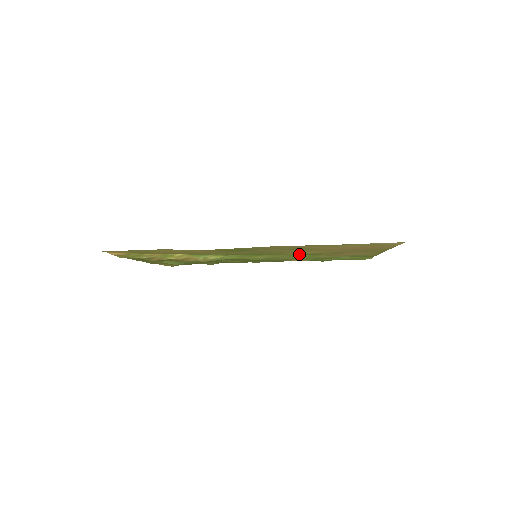
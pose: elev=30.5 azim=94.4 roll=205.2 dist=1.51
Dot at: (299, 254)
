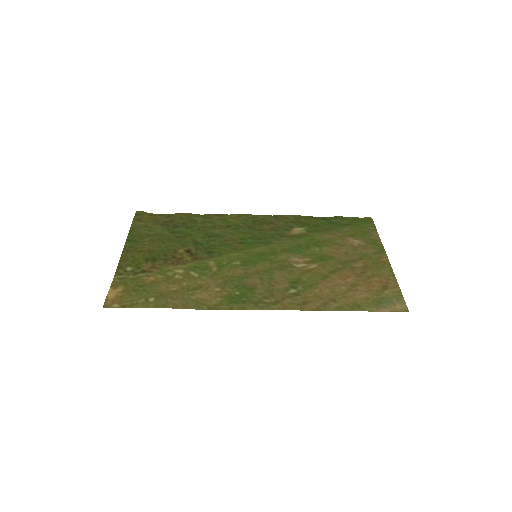
Dot at: (300, 254)
